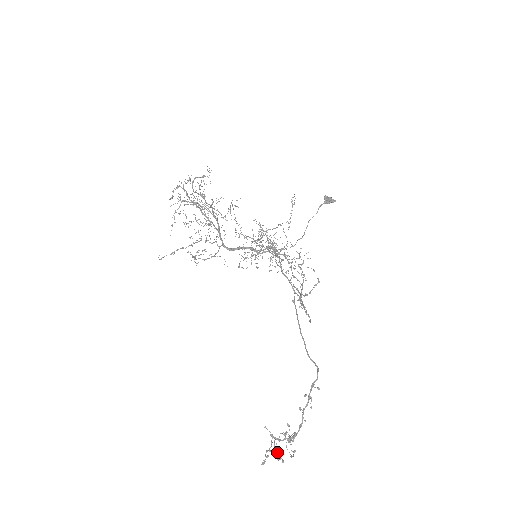
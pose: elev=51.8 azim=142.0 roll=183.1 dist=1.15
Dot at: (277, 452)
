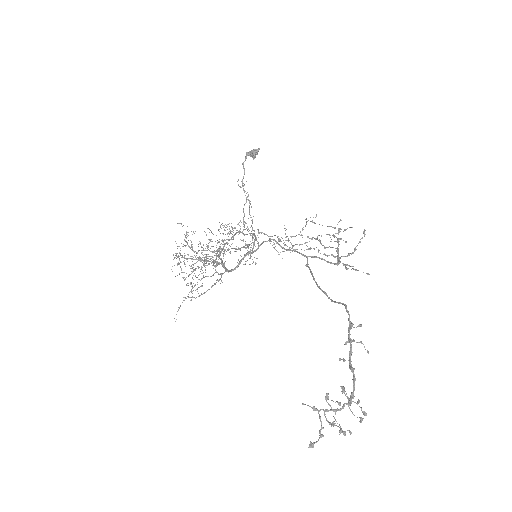
Dot at: (334, 425)
